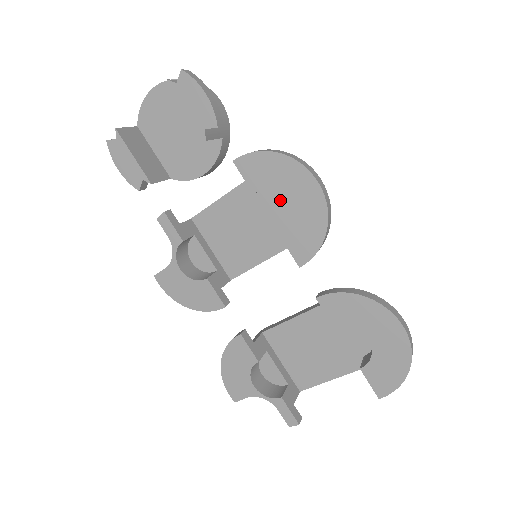
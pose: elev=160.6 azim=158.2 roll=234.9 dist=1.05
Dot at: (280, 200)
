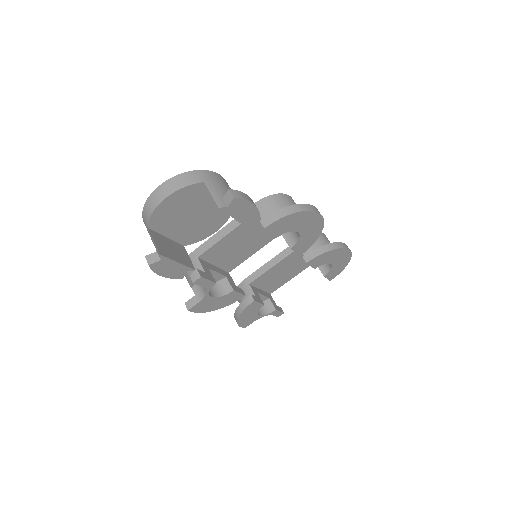
Dot at: occluded
